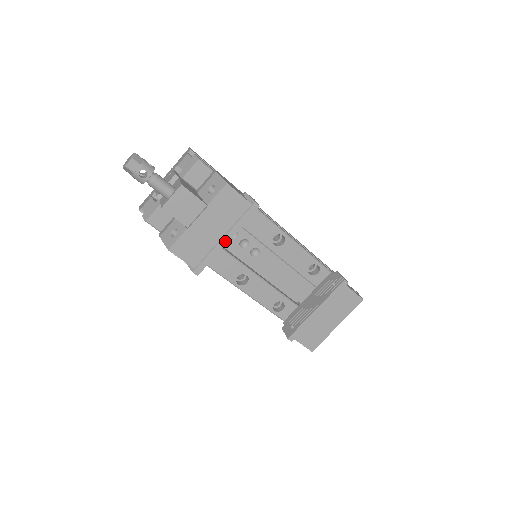
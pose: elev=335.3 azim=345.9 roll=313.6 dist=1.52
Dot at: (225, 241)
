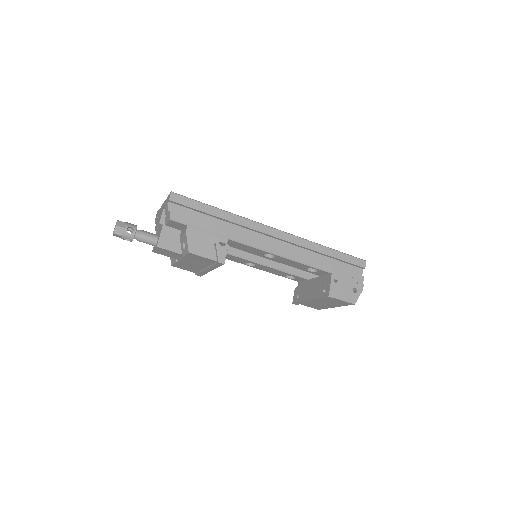
Dot at: (209, 270)
